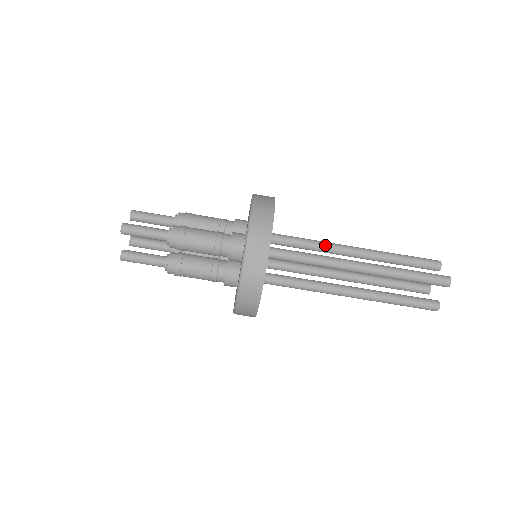
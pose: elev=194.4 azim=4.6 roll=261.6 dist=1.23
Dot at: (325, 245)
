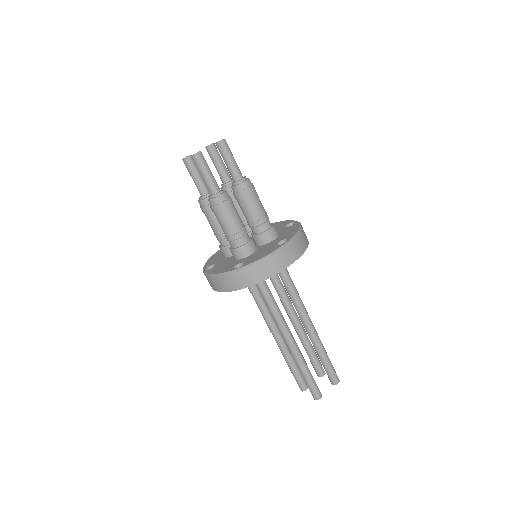
Dot at: (296, 303)
